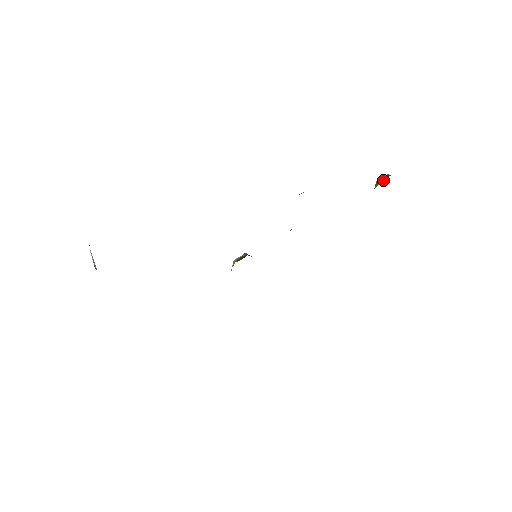
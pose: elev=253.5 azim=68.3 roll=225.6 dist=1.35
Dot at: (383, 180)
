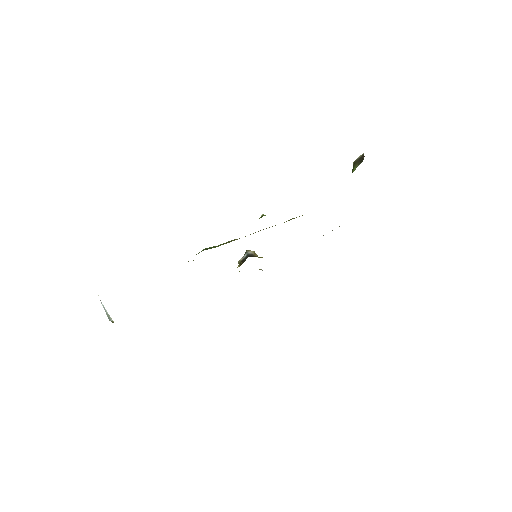
Dot at: (357, 165)
